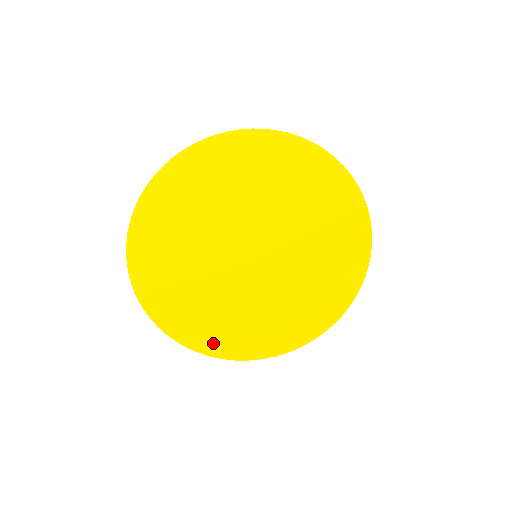
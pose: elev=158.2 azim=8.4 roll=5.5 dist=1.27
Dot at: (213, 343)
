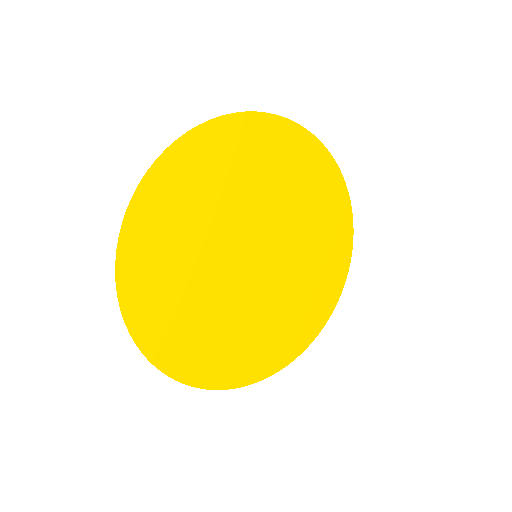
Dot at: (304, 334)
